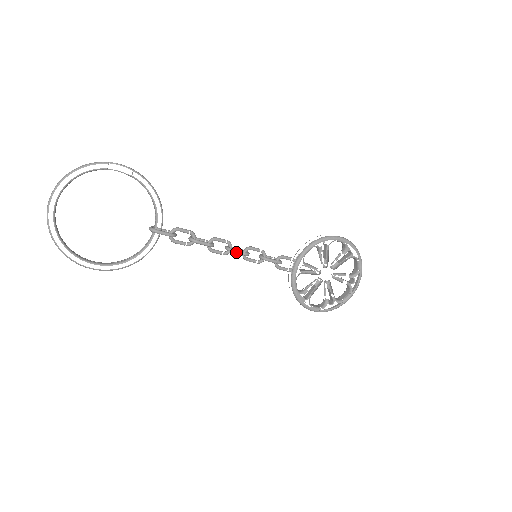
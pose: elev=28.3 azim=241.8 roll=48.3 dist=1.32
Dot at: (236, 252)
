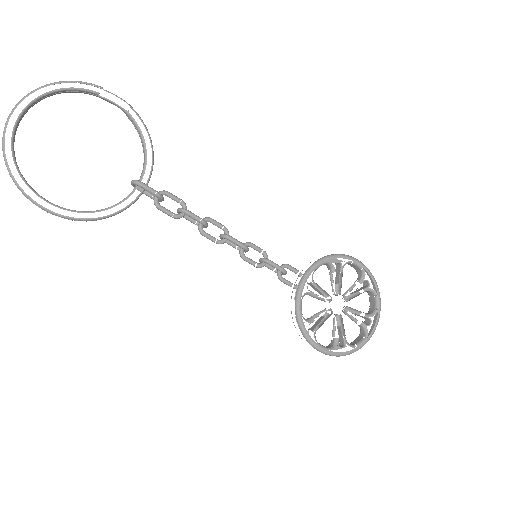
Dot at: (233, 242)
